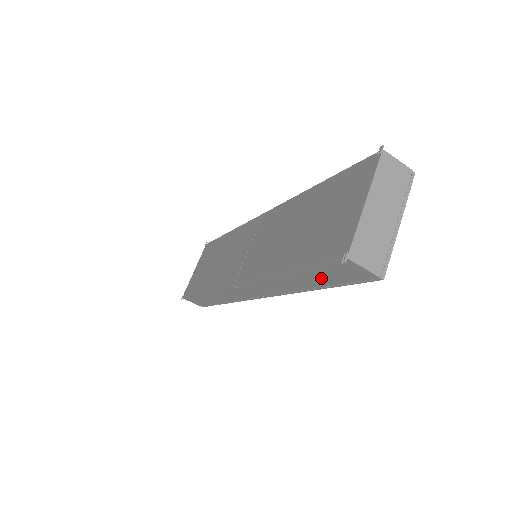
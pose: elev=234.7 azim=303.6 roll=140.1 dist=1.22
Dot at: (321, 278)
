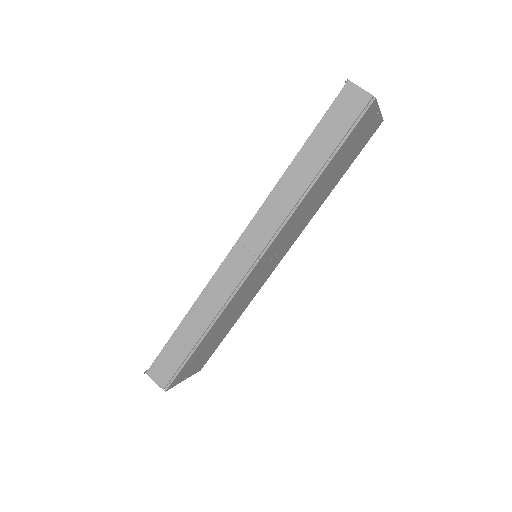
Dot at: (328, 137)
